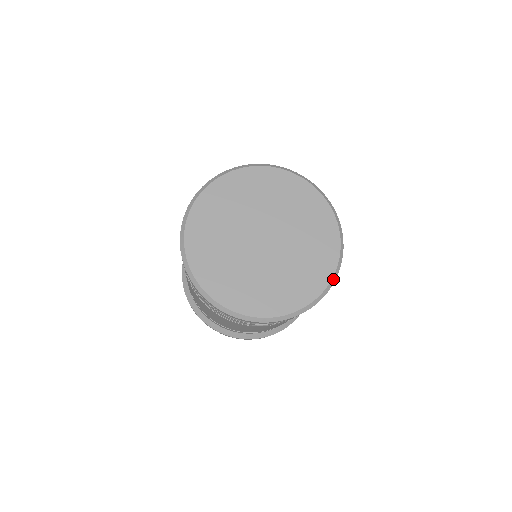
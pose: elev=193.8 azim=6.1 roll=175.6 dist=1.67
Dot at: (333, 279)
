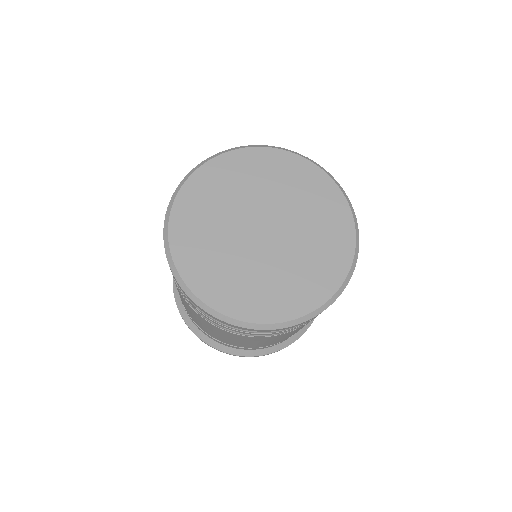
Dot at: (348, 277)
